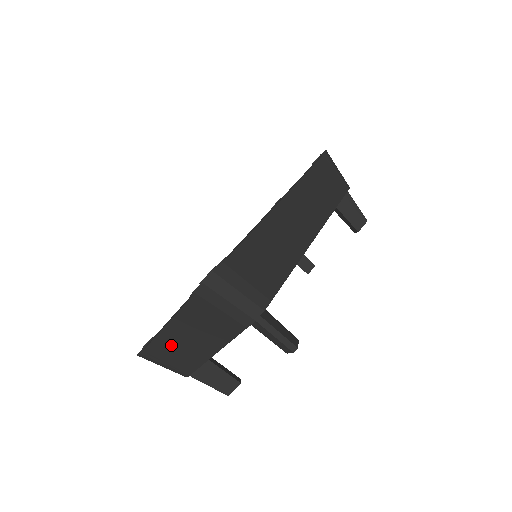
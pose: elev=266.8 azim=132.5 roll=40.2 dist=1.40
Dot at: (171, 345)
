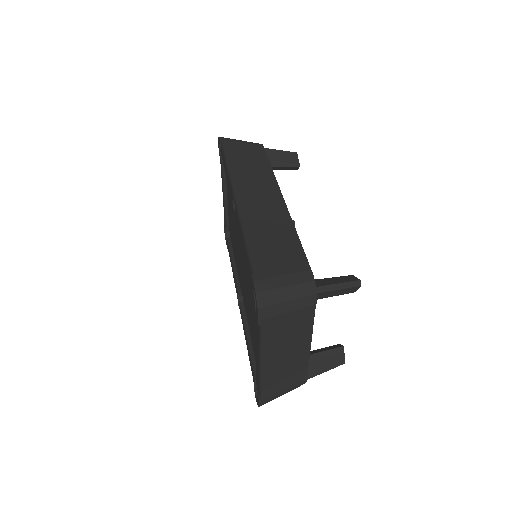
Dot at: (276, 374)
